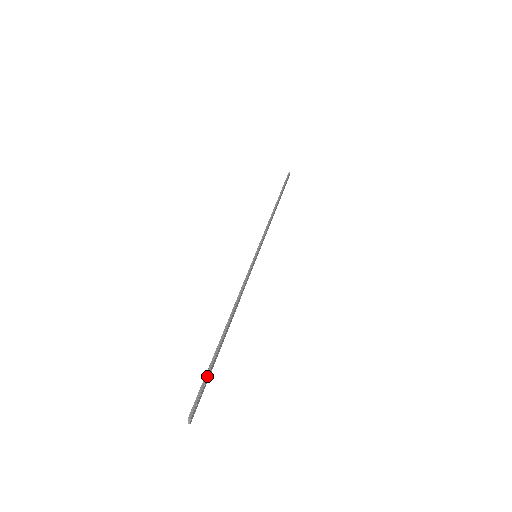
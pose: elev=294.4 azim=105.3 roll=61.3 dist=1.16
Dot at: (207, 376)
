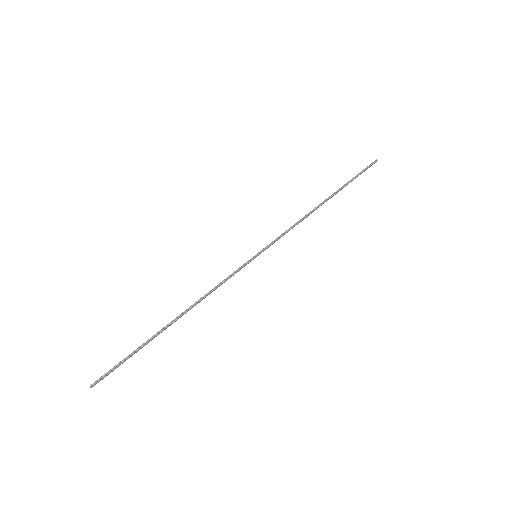
Dot at: (126, 359)
